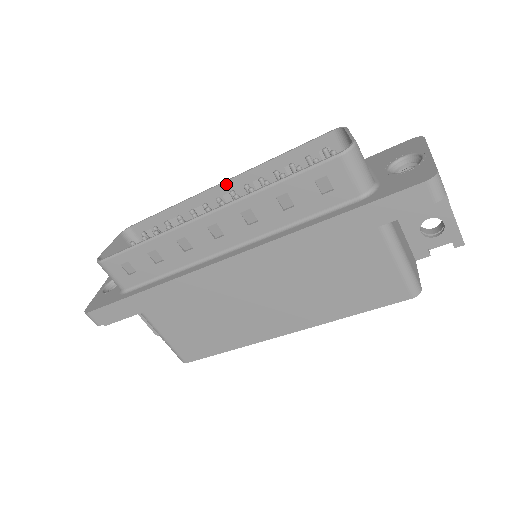
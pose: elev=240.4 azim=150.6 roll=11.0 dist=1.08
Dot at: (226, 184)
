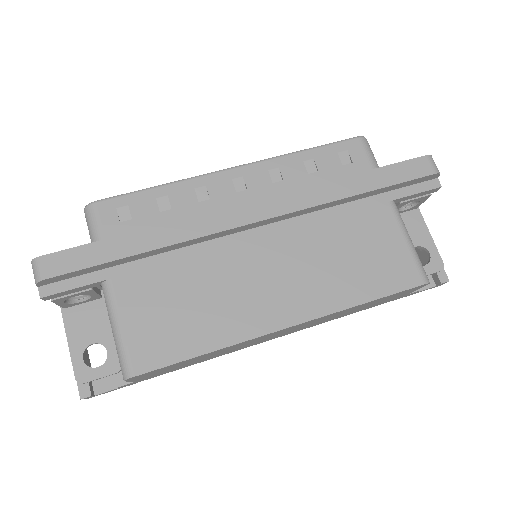
Dot at: occluded
